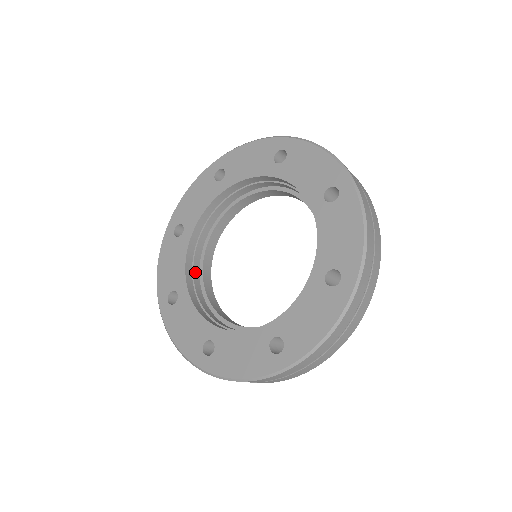
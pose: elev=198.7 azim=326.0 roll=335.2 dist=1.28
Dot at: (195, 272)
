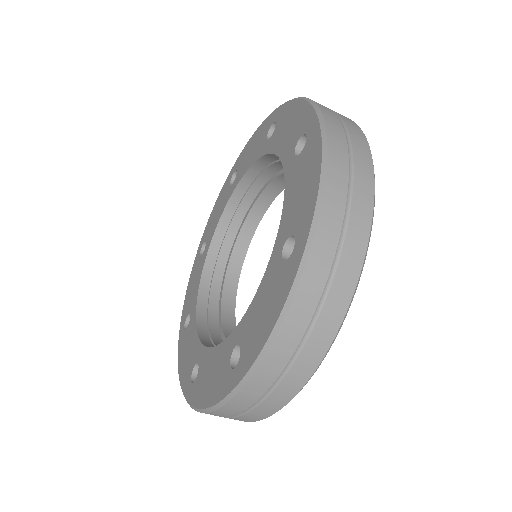
Dot at: (230, 232)
